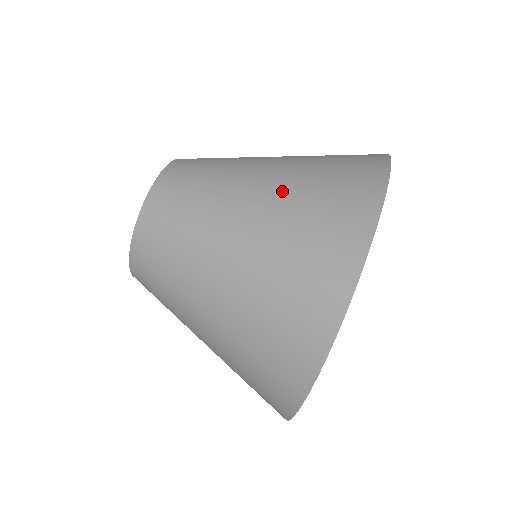
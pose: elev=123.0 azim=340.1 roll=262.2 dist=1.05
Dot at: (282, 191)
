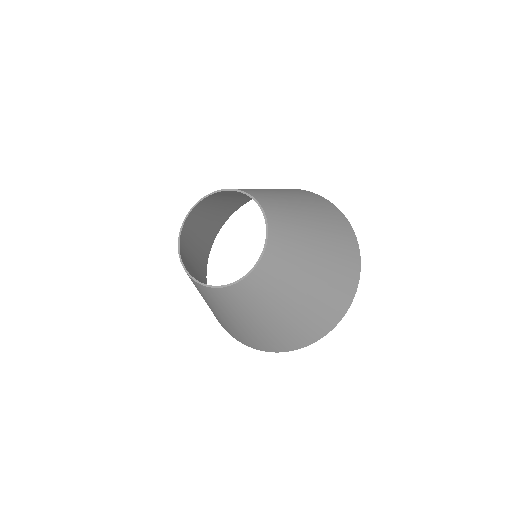
Dot at: (314, 210)
